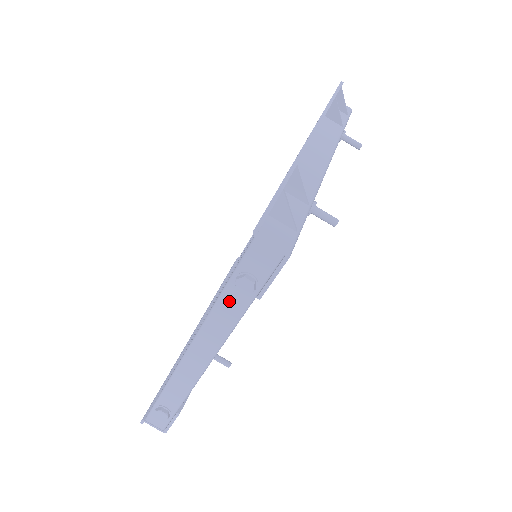
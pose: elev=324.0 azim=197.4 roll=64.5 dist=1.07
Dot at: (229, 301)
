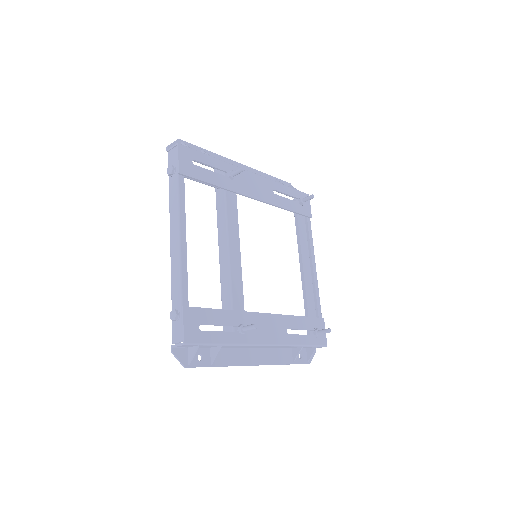
Dot at: (172, 189)
